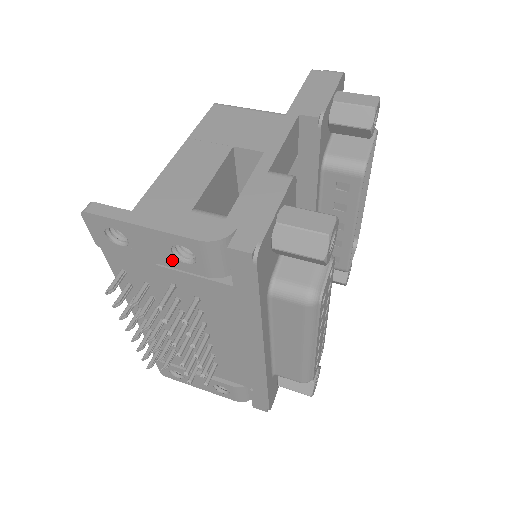
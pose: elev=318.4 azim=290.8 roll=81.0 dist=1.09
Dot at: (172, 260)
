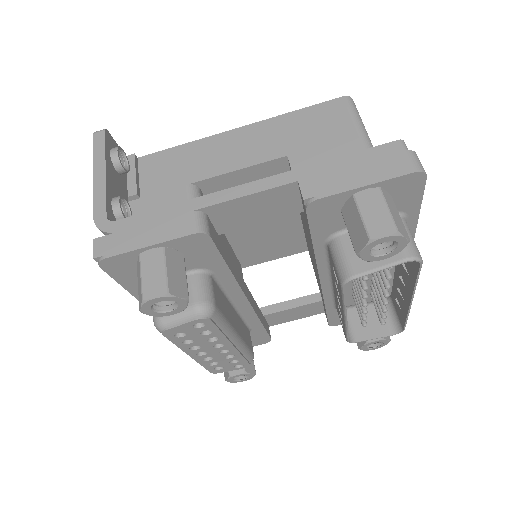
Dot at: occluded
